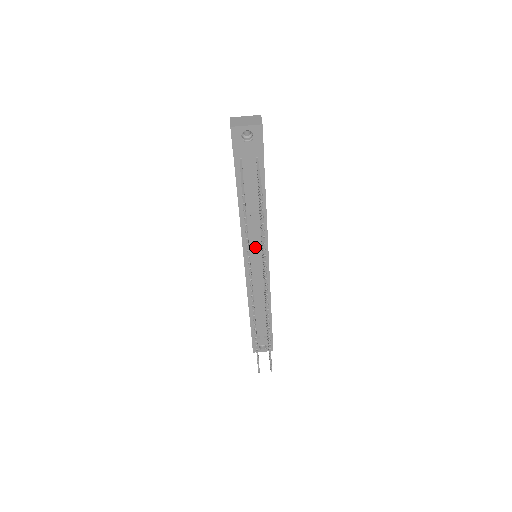
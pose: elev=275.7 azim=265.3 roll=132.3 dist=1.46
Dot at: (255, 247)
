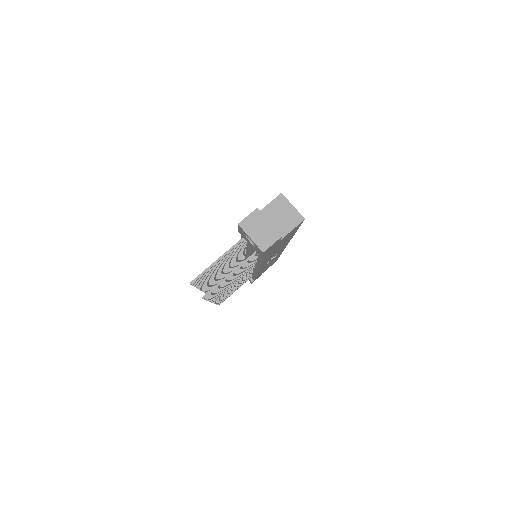
Dot at: occluded
